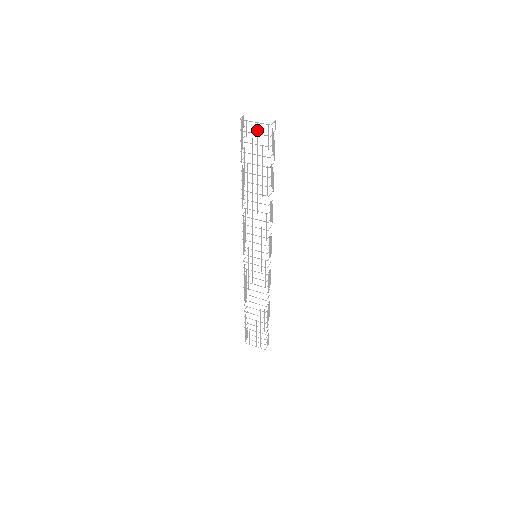
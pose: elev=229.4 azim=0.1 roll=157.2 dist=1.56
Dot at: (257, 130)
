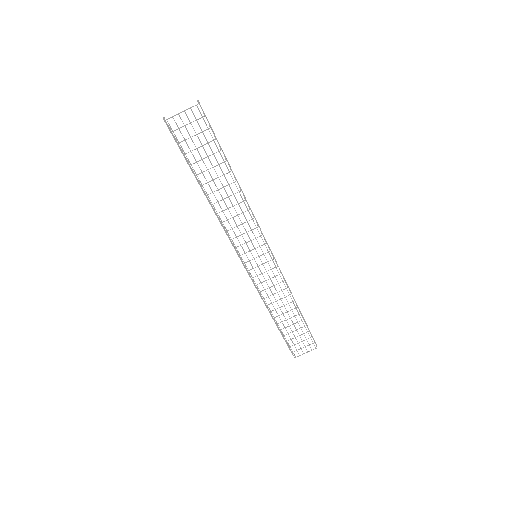
Dot at: (188, 119)
